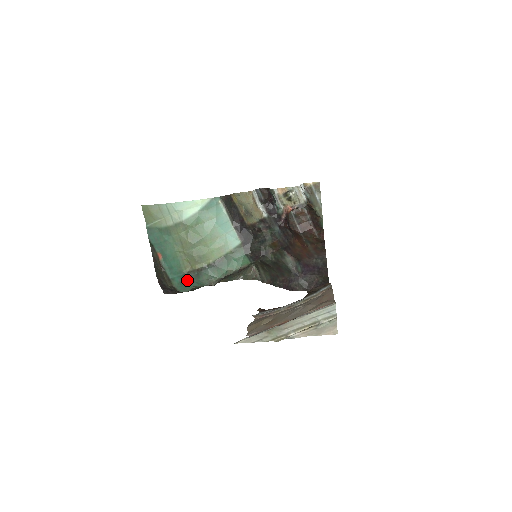
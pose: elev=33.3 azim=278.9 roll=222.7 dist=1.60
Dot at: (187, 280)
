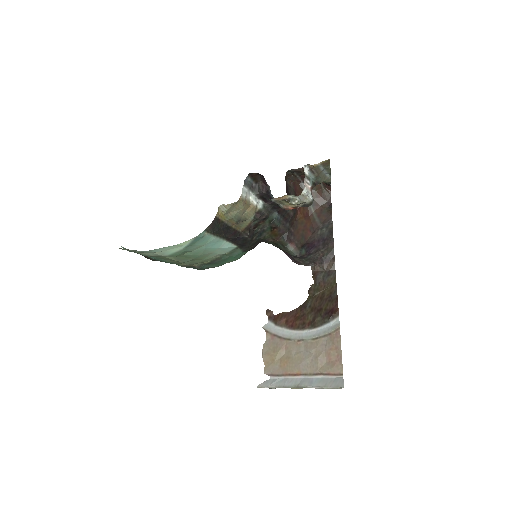
Dot at: occluded
